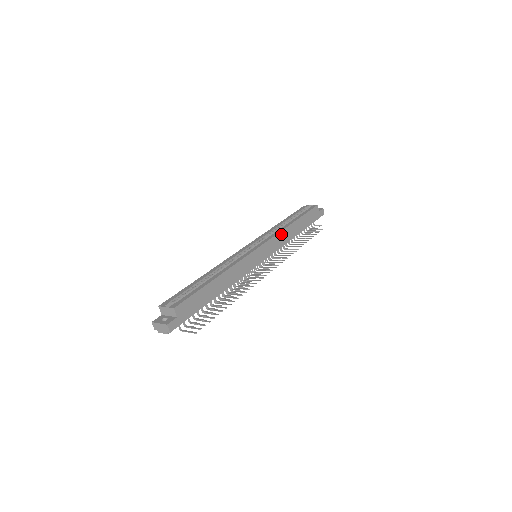
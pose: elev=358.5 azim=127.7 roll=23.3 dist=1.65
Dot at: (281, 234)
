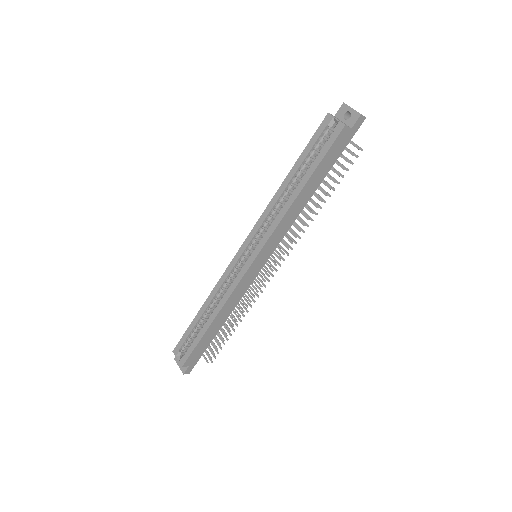
Dot at: (281, 223)
